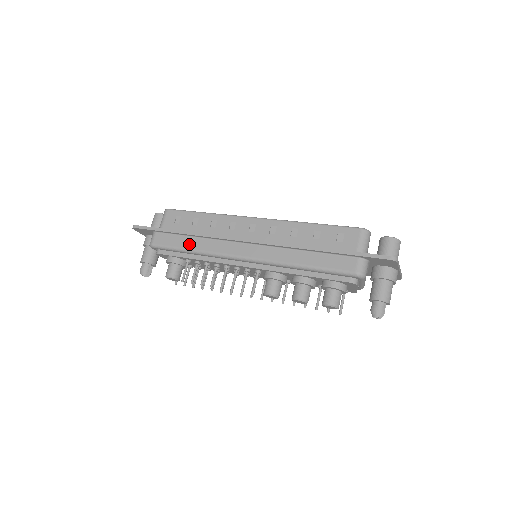
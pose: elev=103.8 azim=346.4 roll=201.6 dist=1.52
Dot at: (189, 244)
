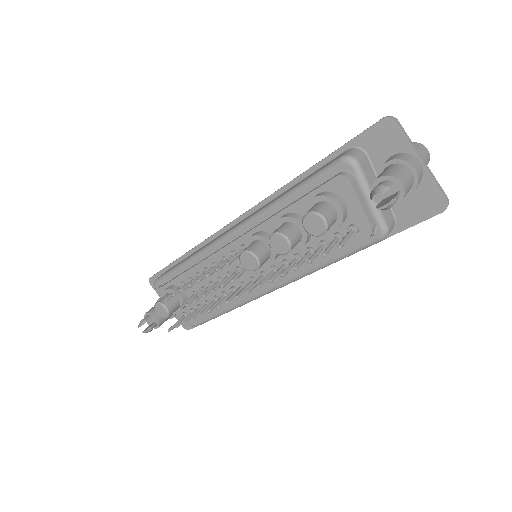
Dot at: occluded
